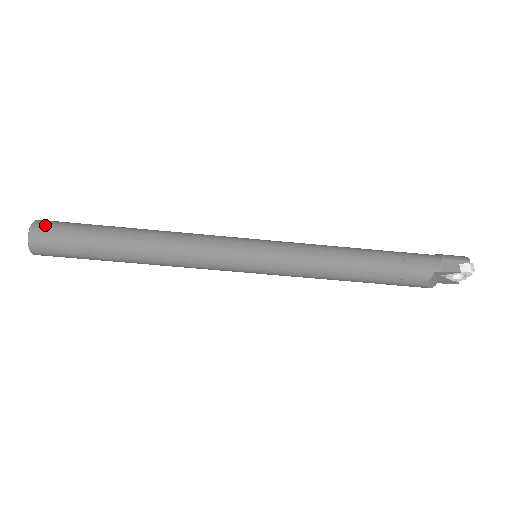
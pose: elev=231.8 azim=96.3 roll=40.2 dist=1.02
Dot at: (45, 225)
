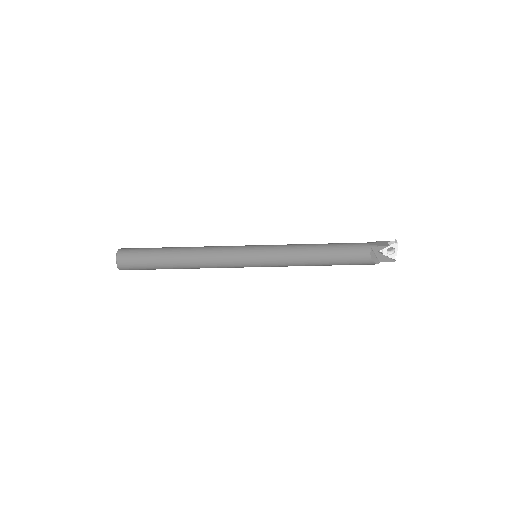
Dot at: (127, 248)
